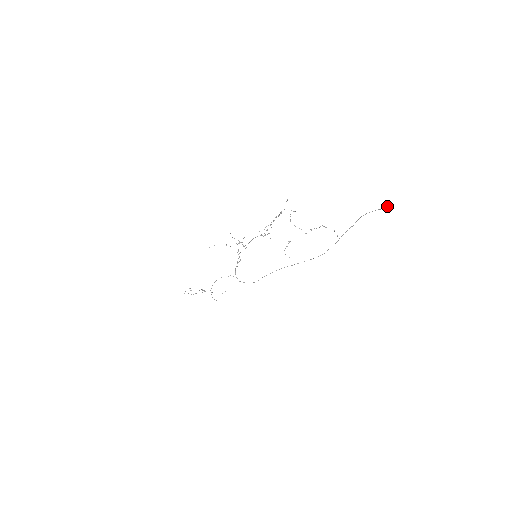
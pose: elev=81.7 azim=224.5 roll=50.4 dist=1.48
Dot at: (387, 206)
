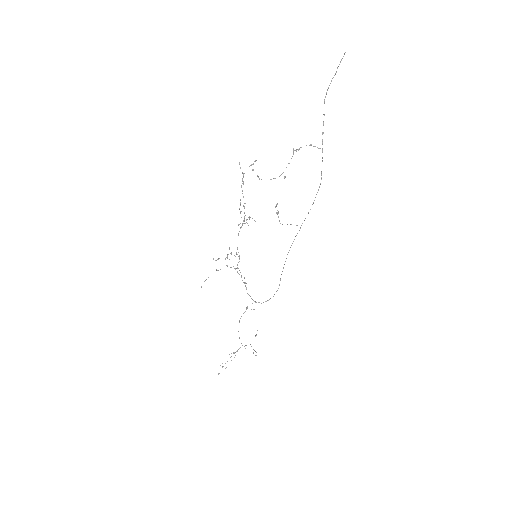
Dot at: (340, 62)
